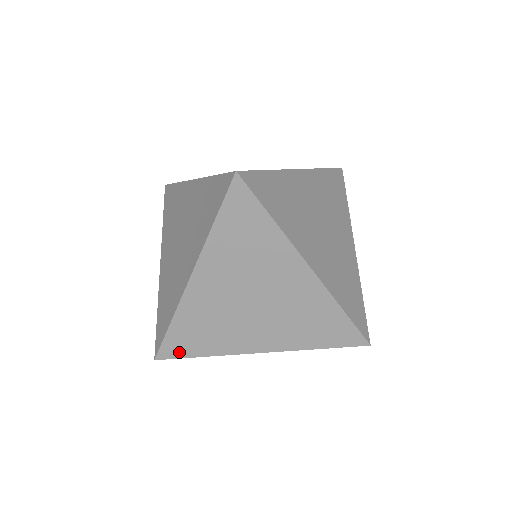
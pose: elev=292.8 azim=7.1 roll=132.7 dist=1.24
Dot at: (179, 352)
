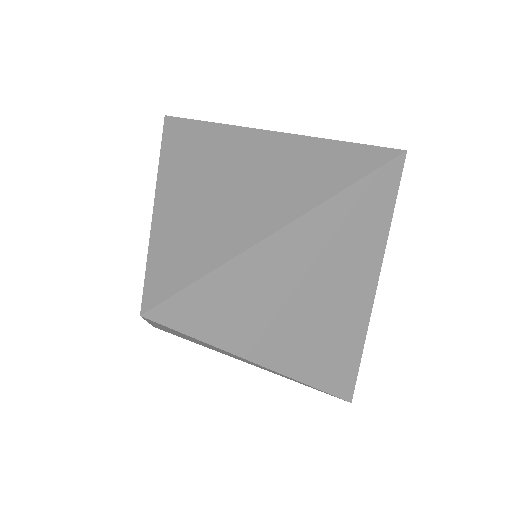
Dot at: occluded
